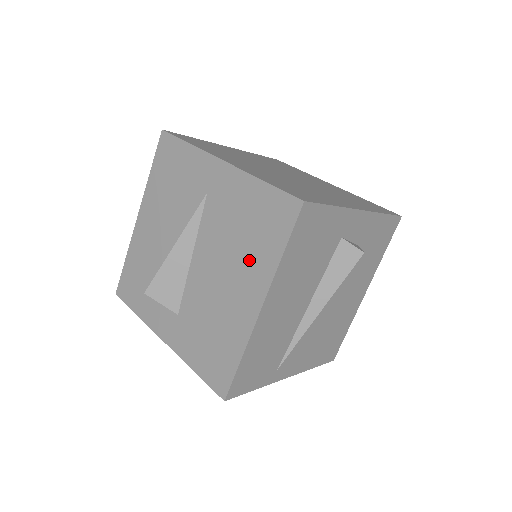
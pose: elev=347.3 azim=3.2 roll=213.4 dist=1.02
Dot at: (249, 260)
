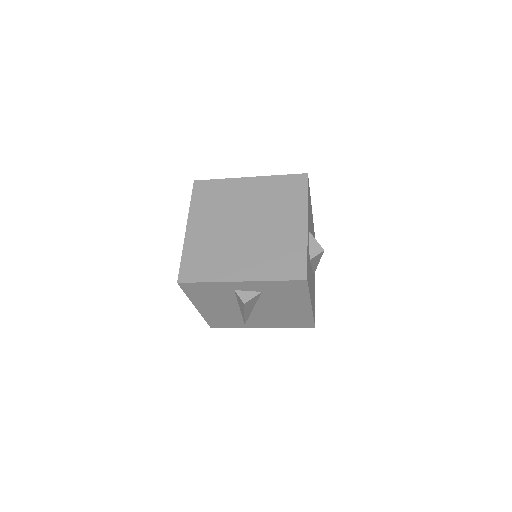
Dot at: occluded
